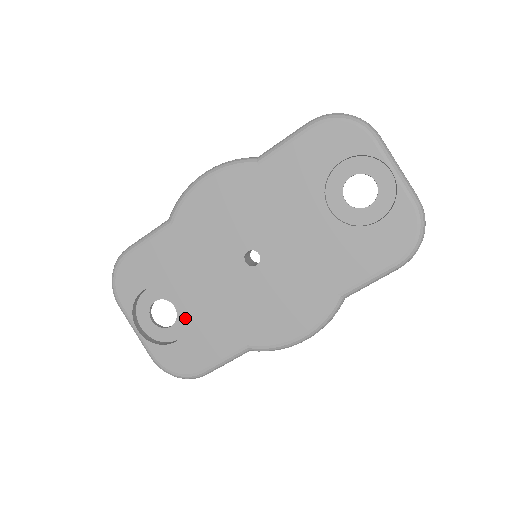
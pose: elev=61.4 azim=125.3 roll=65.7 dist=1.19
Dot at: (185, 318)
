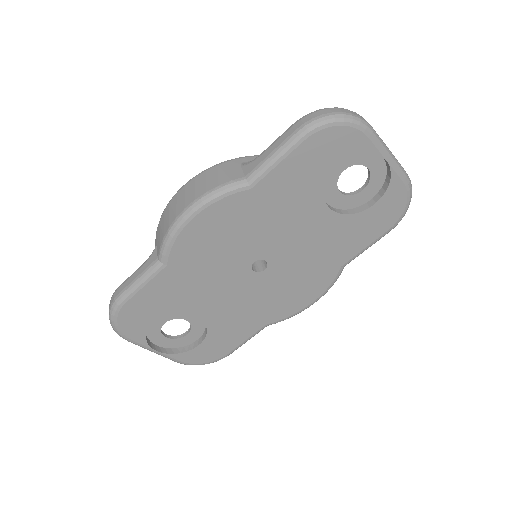
Dot at: (200, 324)
